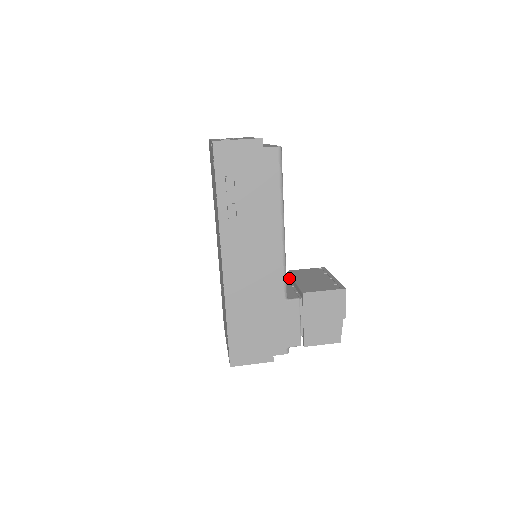
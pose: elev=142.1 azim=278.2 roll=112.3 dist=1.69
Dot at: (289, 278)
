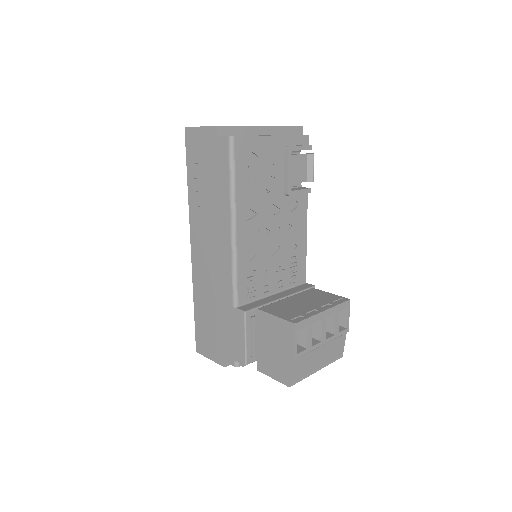
Dot at: occluded
